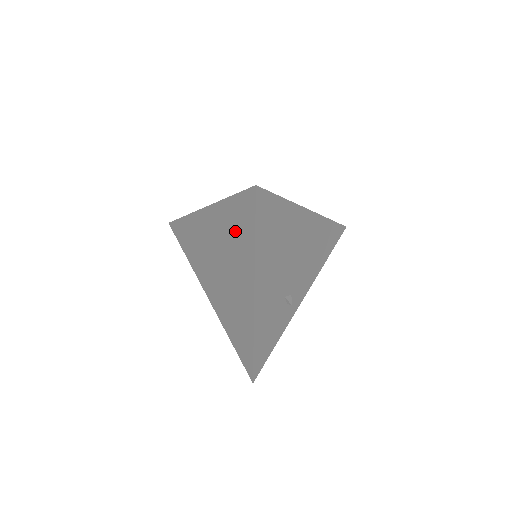
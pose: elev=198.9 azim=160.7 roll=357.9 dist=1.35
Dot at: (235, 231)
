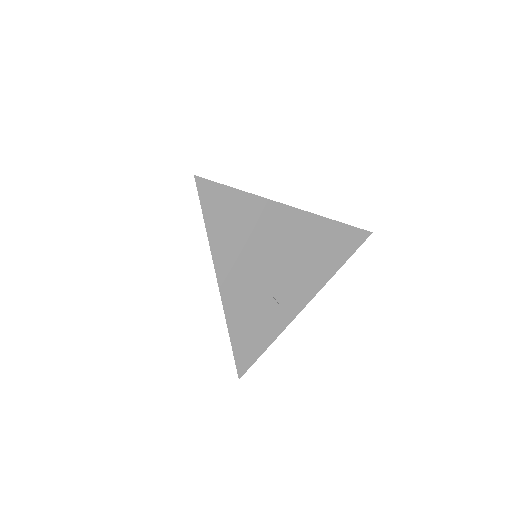
Dot at: occluded
